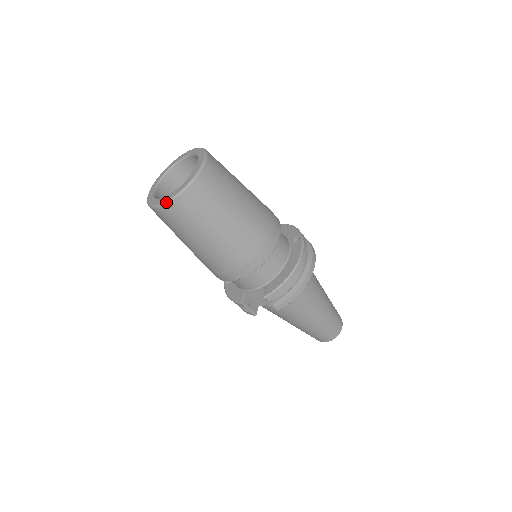
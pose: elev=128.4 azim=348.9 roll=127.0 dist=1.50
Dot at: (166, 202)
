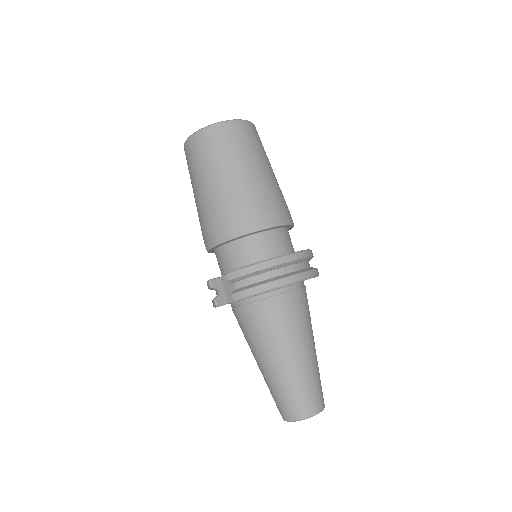
Dot at: (191, 135)
